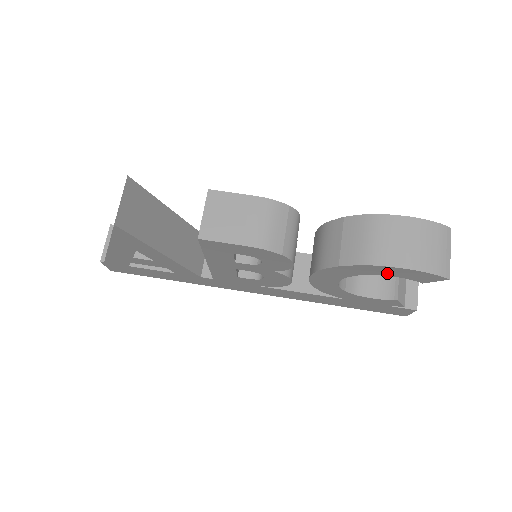
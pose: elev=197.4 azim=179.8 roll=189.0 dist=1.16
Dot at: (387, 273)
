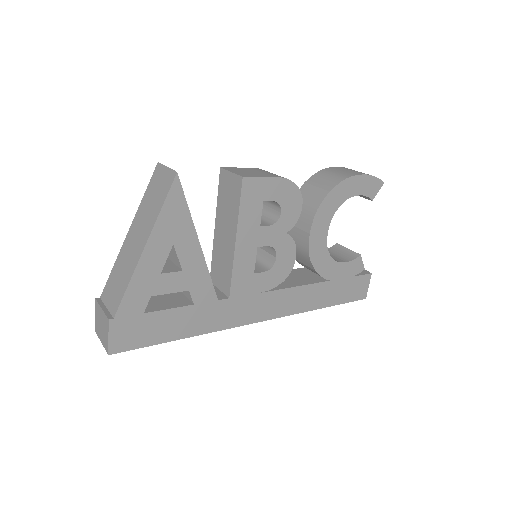
Dot at: (355, 190)
